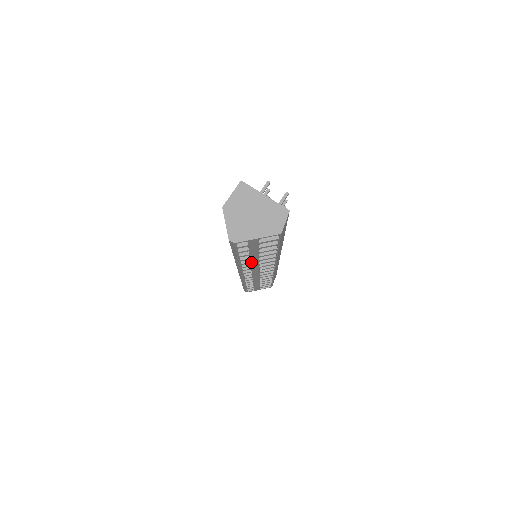
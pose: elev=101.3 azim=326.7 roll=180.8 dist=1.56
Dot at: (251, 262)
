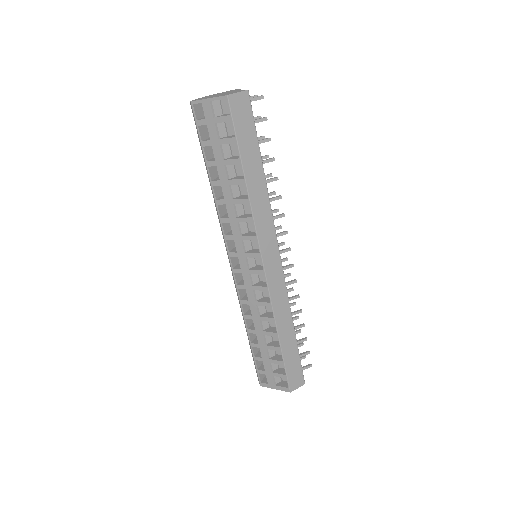
Dot at: (226, 202)
